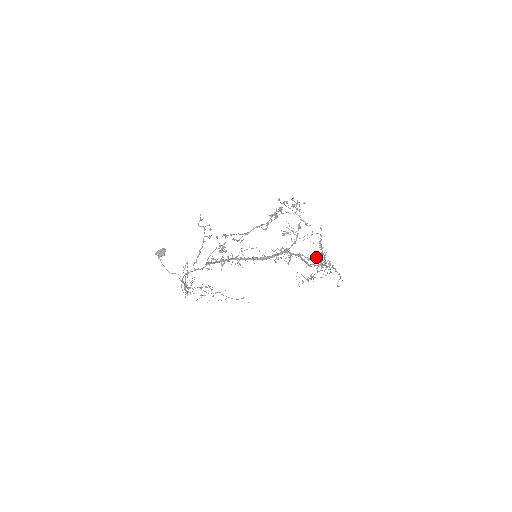
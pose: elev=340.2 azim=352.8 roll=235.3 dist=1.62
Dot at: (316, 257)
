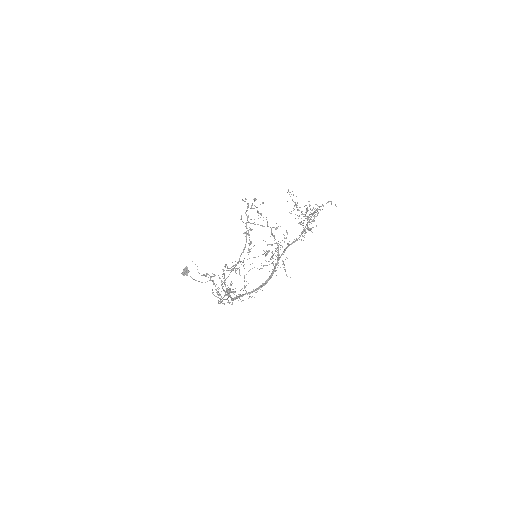
Dot at: (302, 233)
